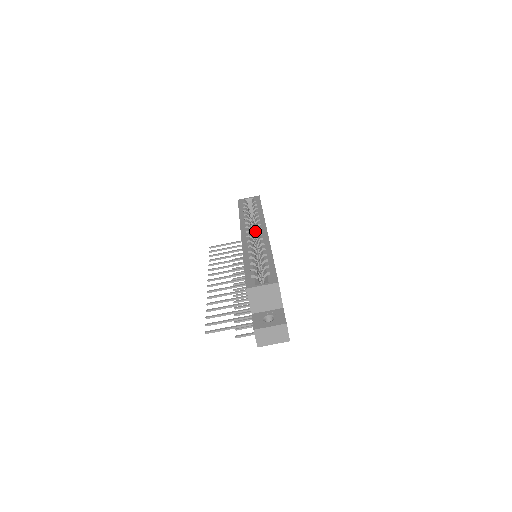
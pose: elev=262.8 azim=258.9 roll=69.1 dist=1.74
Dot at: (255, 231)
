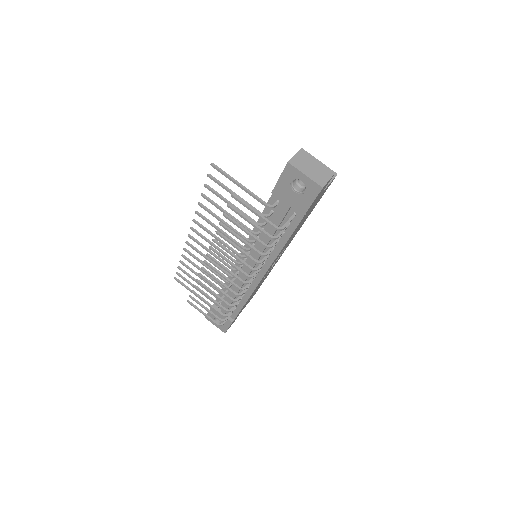
Dot at: occluded
